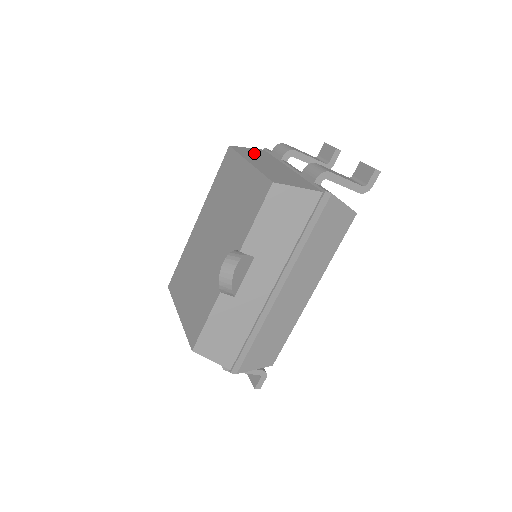
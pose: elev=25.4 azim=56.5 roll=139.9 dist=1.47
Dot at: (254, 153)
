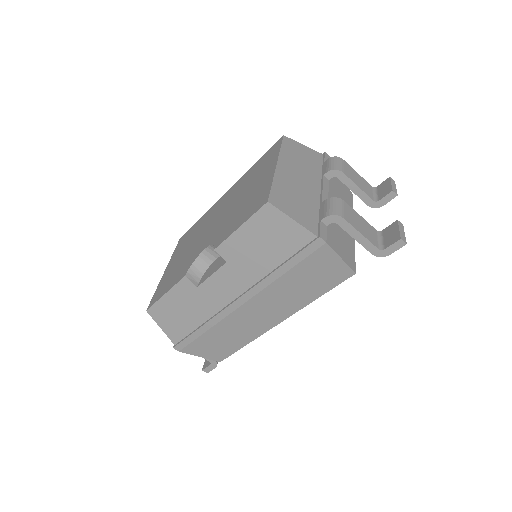
Dot at: (302, 155)
